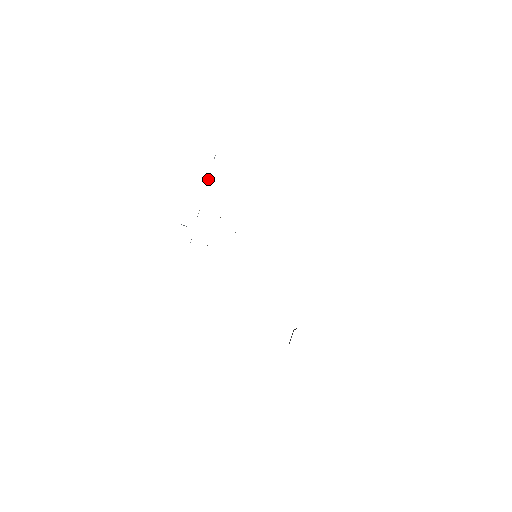
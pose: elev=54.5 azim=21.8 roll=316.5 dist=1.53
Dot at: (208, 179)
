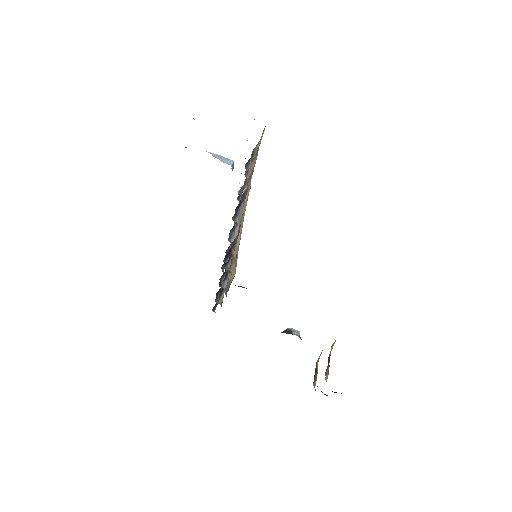
Dot at: occluded
